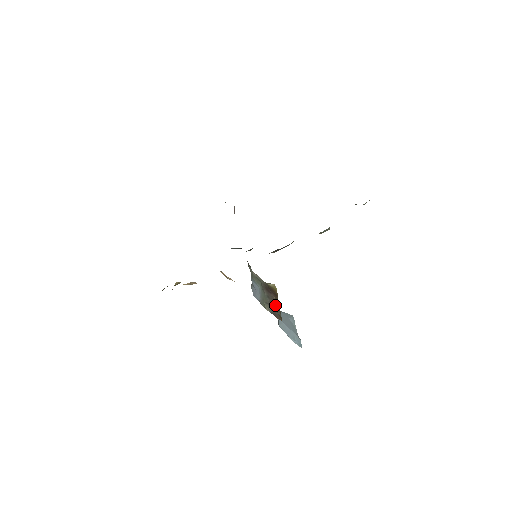
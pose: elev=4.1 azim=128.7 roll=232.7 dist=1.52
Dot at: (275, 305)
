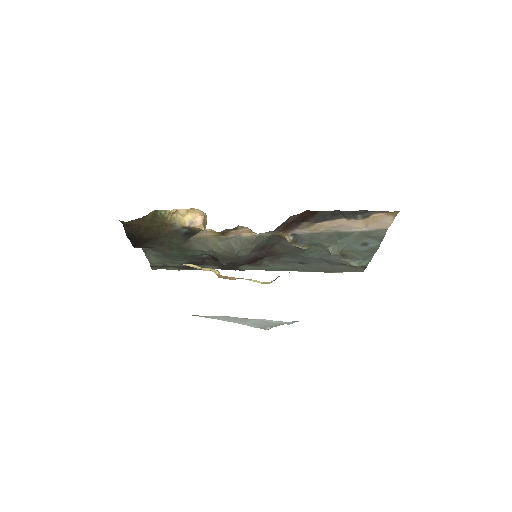
Dot at: occluded
